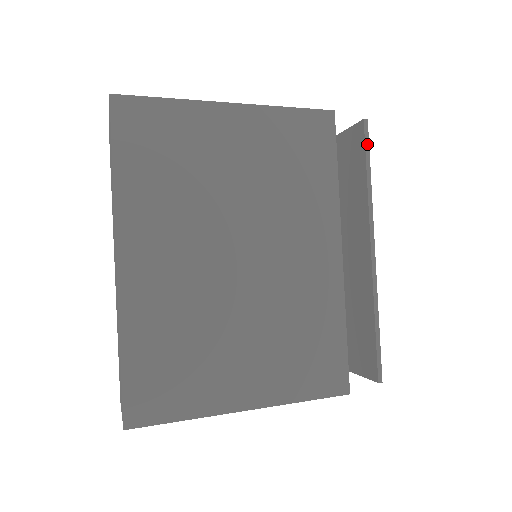
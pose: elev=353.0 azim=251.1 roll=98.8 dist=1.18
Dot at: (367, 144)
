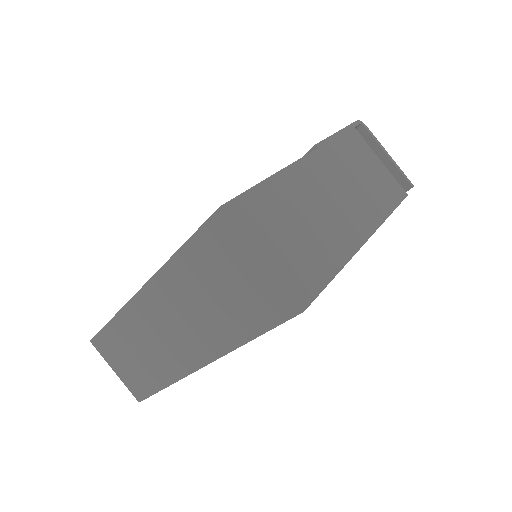
Dot at: occluded
